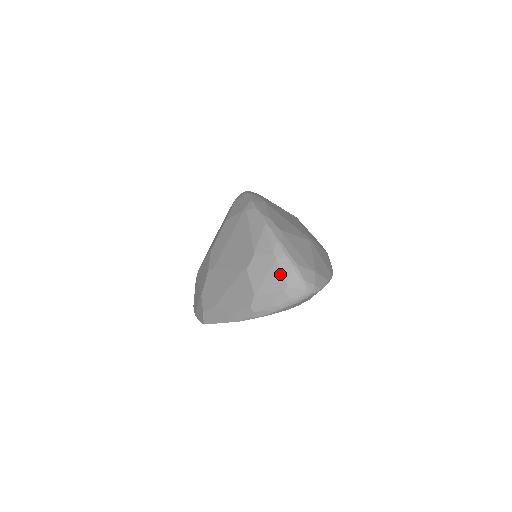
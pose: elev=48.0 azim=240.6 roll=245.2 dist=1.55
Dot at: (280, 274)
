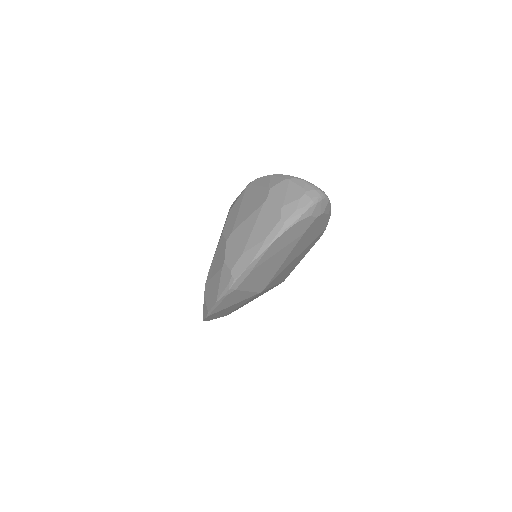
Dot at: (297, 186)
